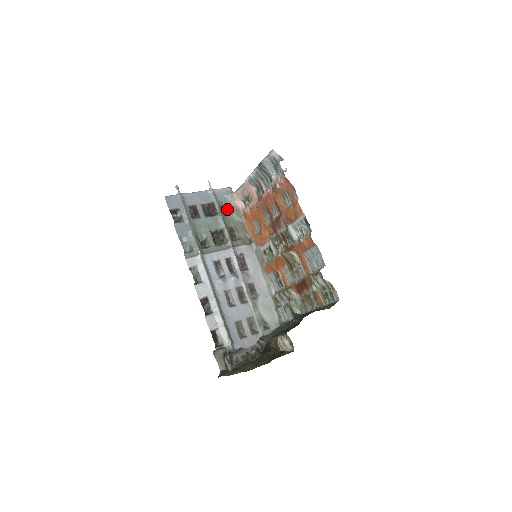
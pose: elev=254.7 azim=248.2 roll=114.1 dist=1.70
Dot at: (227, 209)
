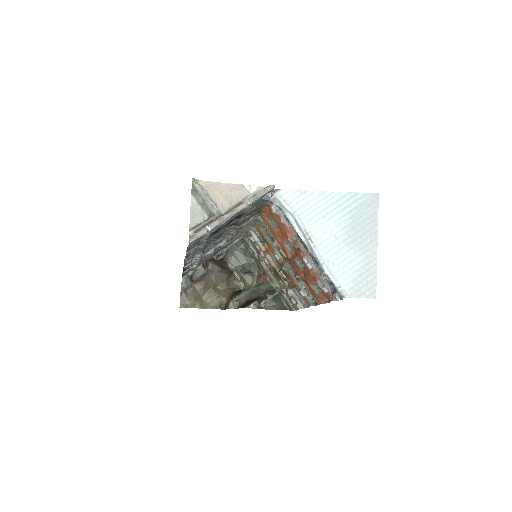
Dot at: (254, 205)
